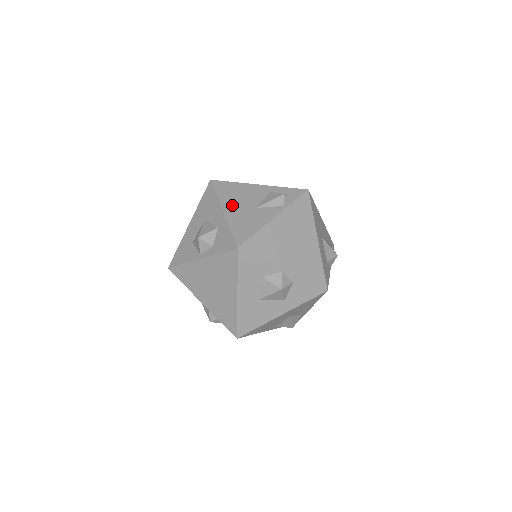
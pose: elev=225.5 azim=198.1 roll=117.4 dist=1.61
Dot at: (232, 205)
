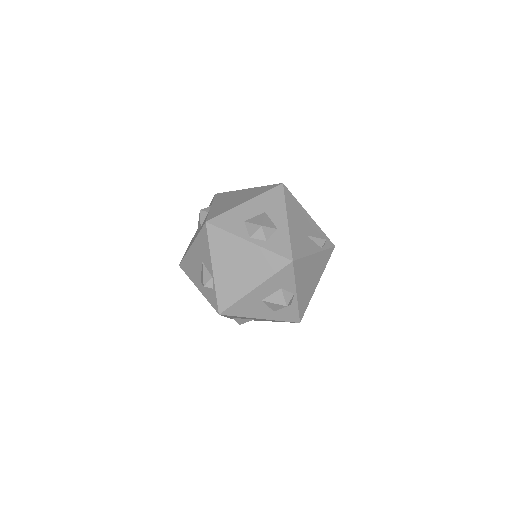
Dot at: (294, 220)
